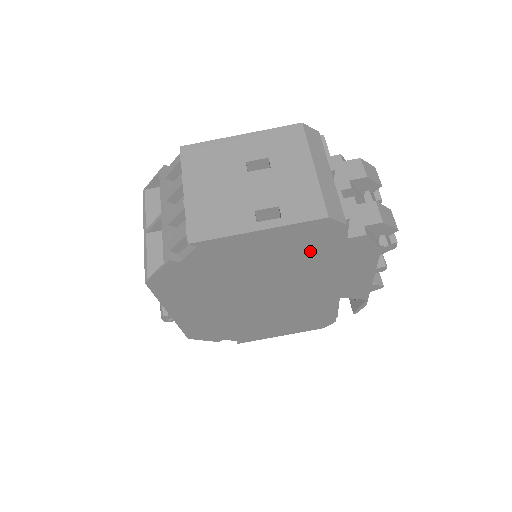
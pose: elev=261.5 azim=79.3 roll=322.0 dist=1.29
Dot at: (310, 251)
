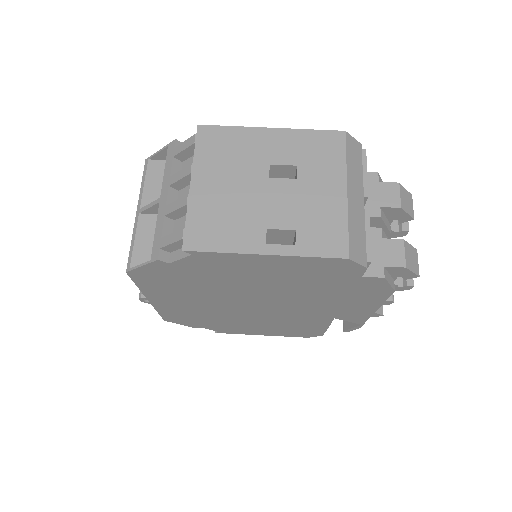
Dot at: (317, 281)
